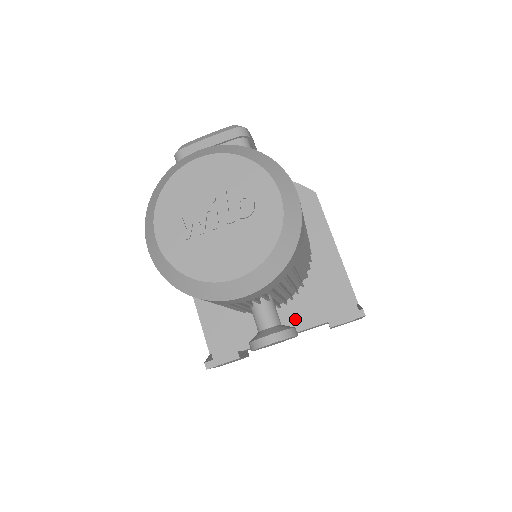
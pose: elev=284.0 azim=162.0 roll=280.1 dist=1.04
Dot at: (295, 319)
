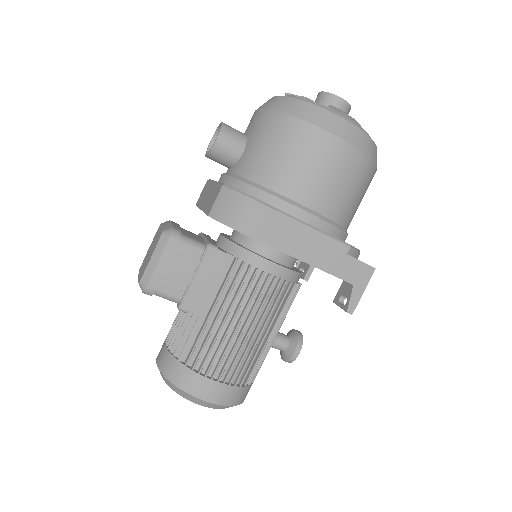
Dot at: occluded
